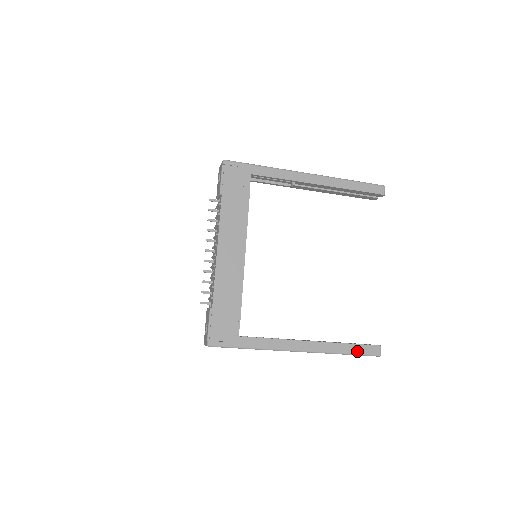
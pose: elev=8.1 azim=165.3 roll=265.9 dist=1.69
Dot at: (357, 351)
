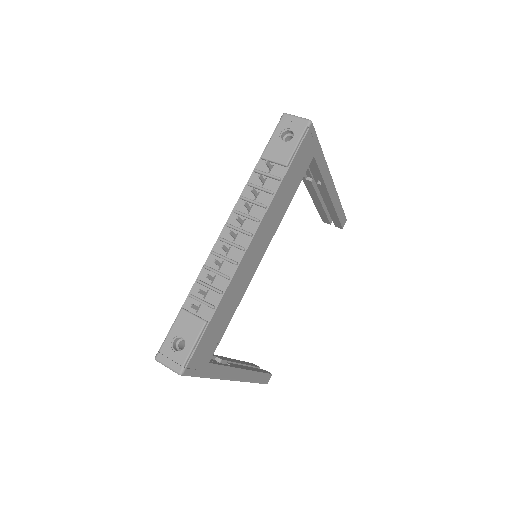
Dot at: (261, 380)
